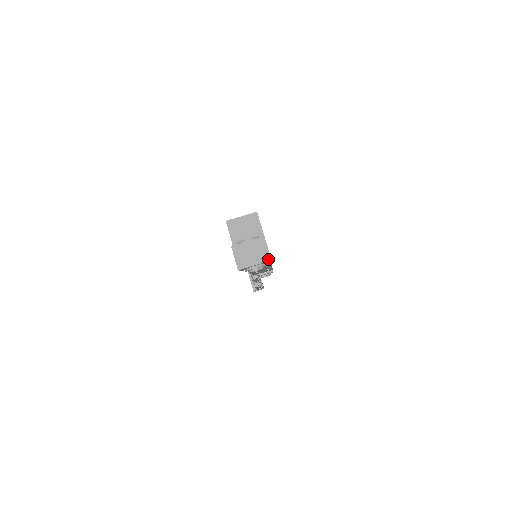
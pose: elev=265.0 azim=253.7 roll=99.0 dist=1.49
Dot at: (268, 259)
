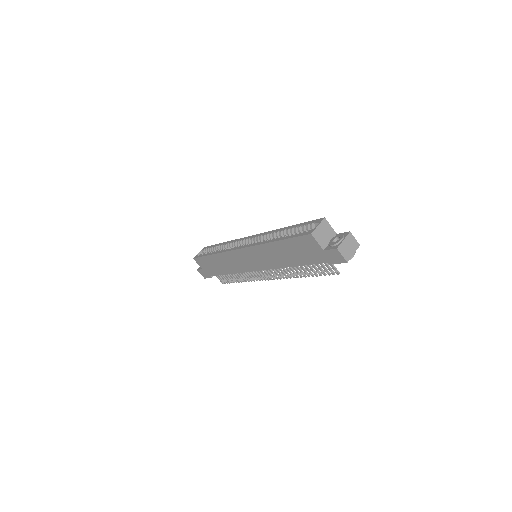
Dot at: (358, 246)
